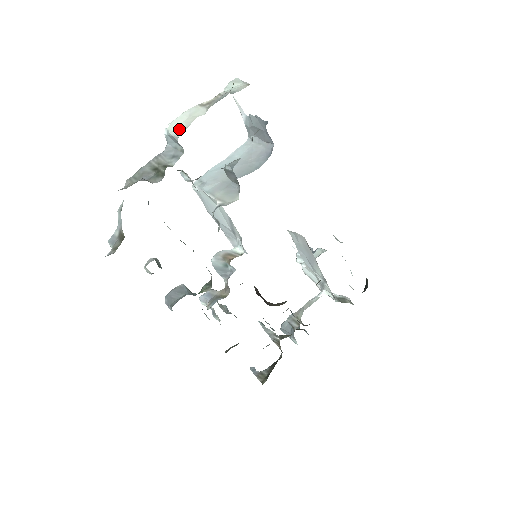
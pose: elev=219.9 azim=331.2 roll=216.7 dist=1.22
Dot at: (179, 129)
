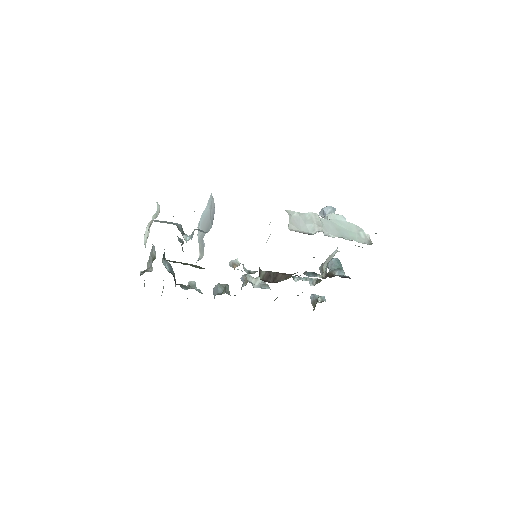
Dot at: (145, 244)
